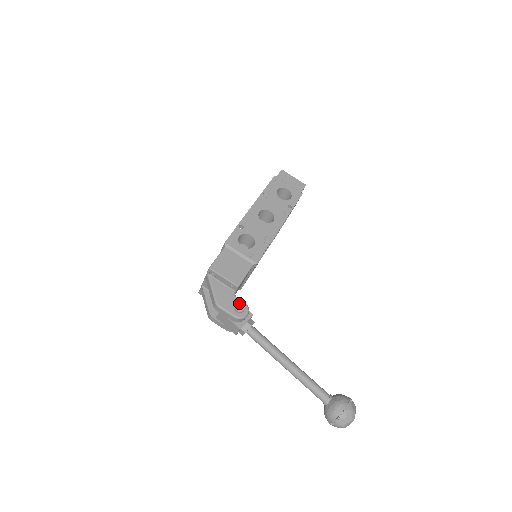
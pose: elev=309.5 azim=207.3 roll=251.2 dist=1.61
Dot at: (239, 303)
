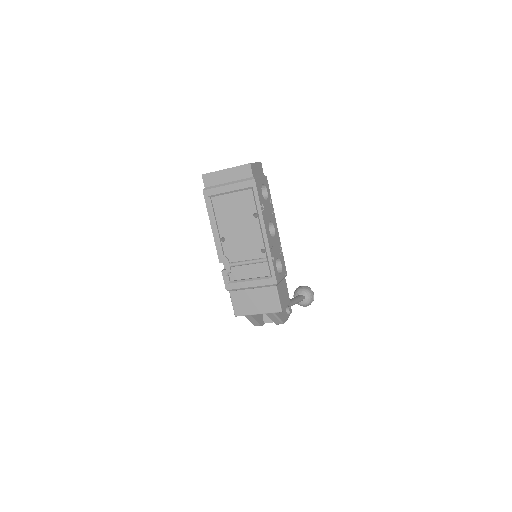
Dot at: (289, 309)
